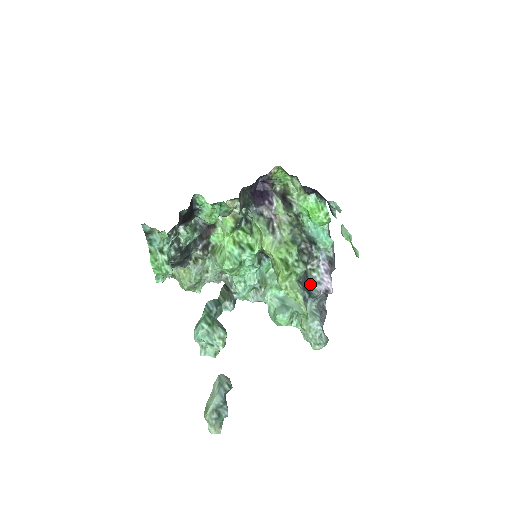
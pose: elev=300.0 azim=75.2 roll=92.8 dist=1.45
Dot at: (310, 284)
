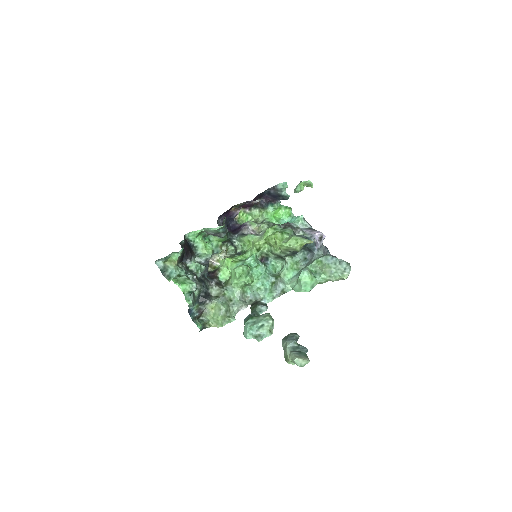
Dot at: occluded
